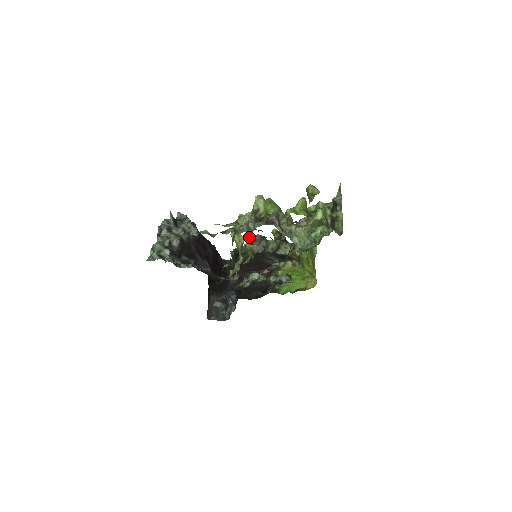
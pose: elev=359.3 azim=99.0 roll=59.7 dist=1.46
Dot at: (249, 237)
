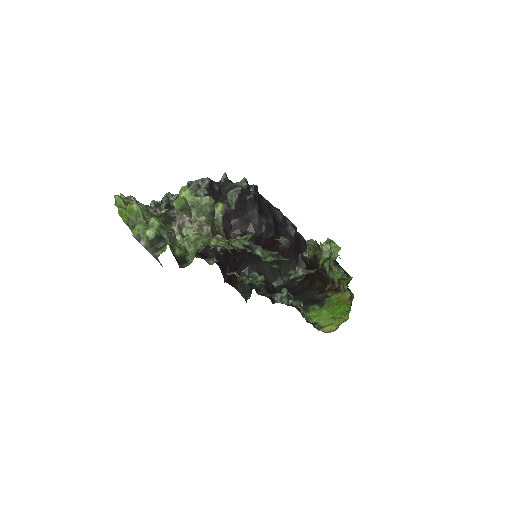
Dot at: (311, 239)
